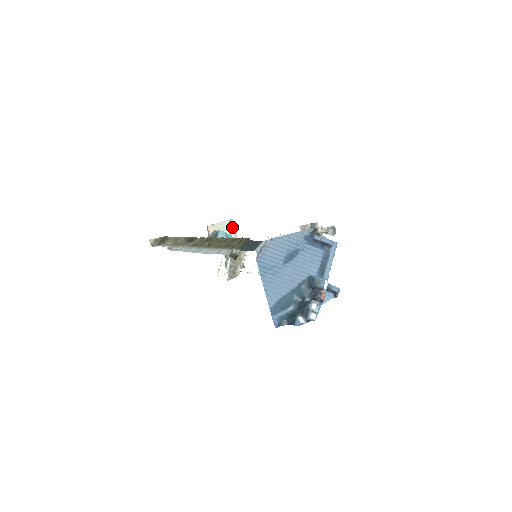
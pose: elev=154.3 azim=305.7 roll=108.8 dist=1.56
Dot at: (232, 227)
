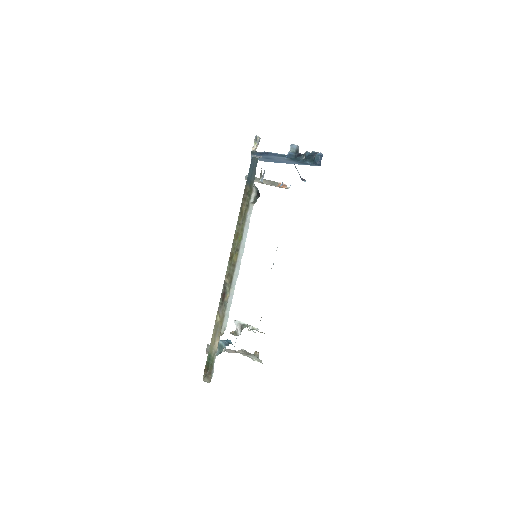
Dot at: occluded
